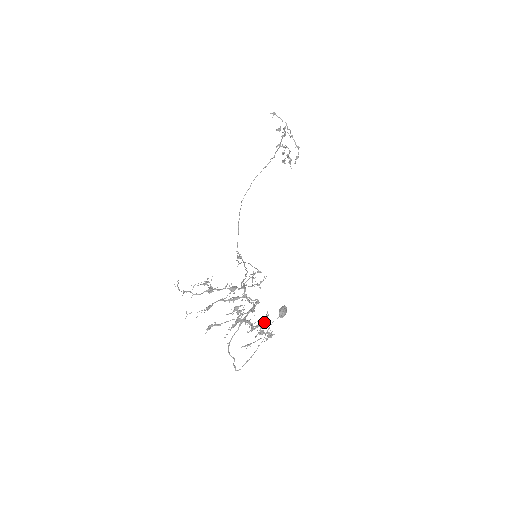
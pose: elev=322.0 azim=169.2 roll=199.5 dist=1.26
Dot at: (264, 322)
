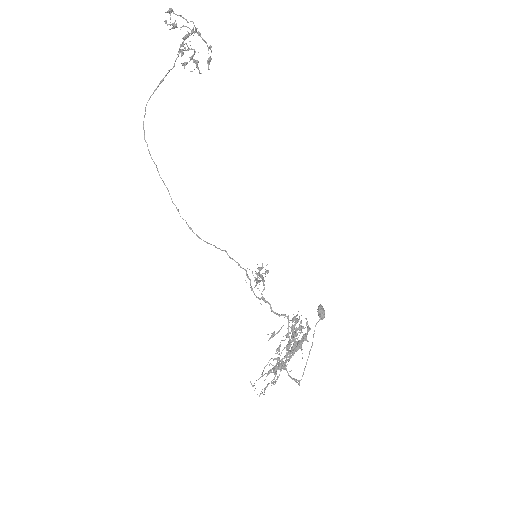
Dot at: occluded
